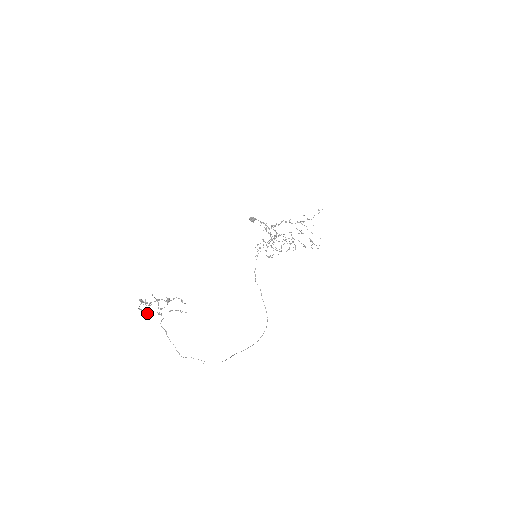
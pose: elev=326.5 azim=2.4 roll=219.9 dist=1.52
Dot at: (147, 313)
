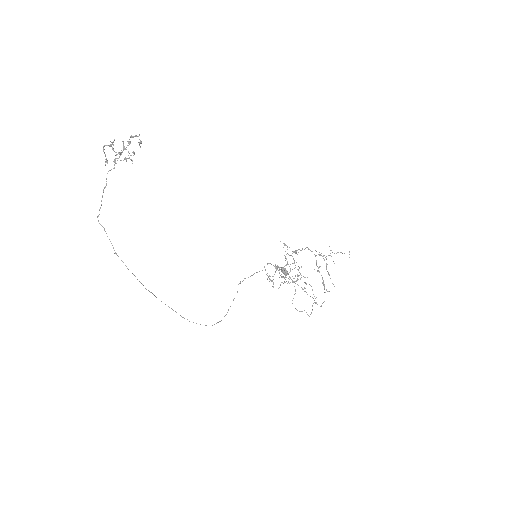
Dot at: (107, 161)
